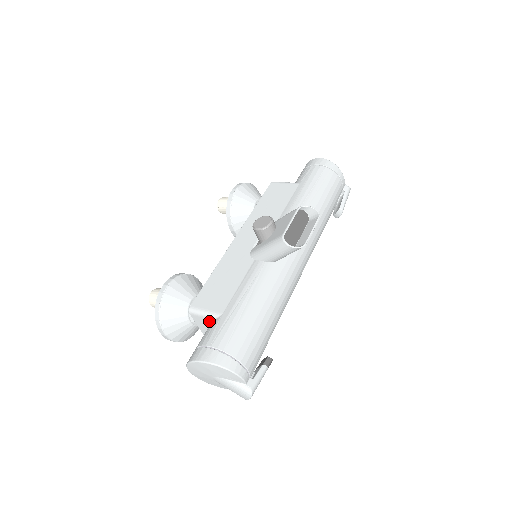
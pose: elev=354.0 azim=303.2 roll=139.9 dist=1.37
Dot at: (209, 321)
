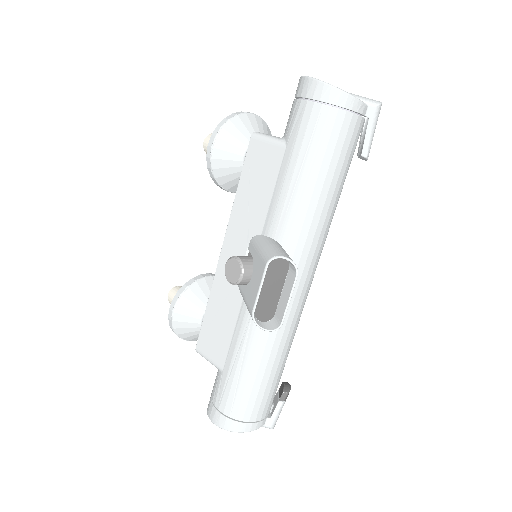
Dot at: occluded
